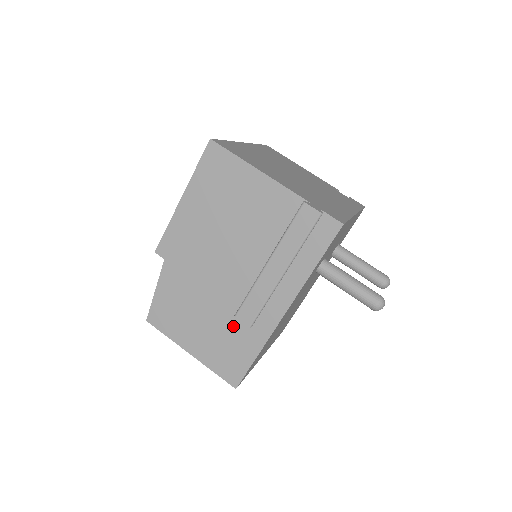
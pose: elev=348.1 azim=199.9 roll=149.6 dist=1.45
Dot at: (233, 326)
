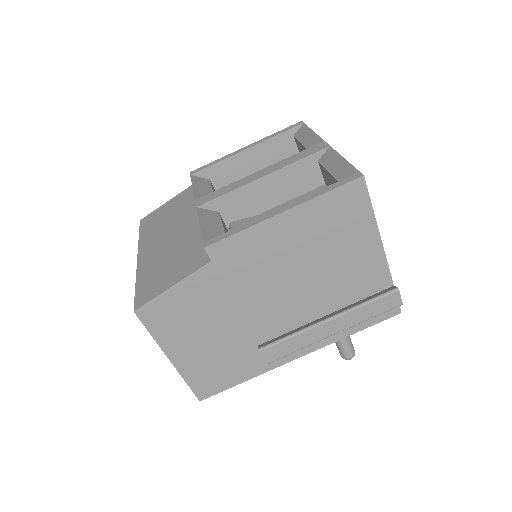
Dot at: (241, 351)
